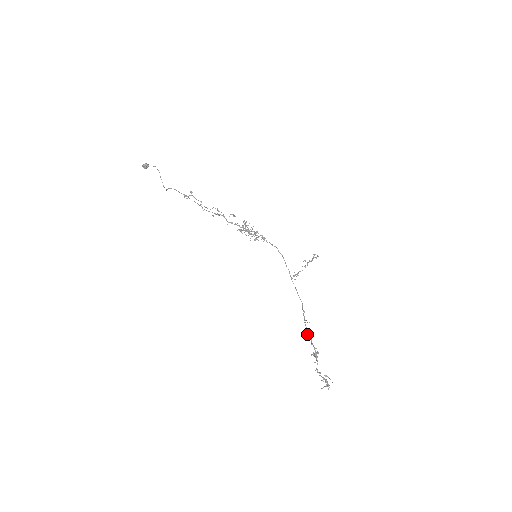
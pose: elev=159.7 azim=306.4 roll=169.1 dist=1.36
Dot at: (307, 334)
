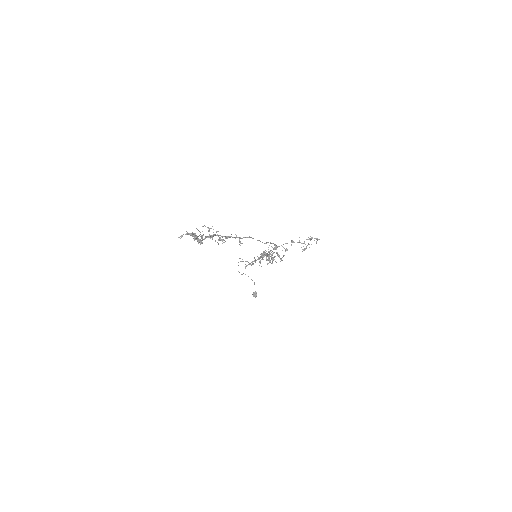
Dot at: (226, 238)
